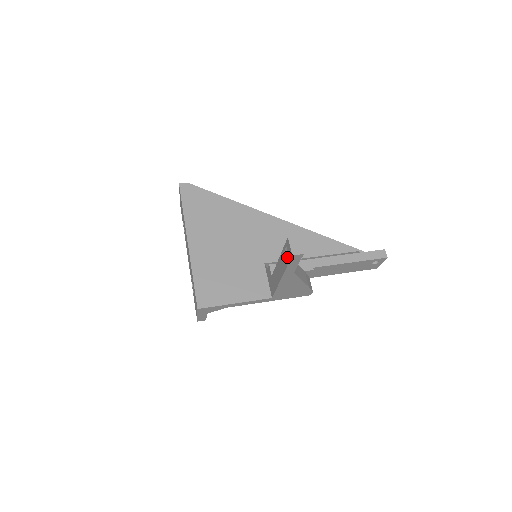
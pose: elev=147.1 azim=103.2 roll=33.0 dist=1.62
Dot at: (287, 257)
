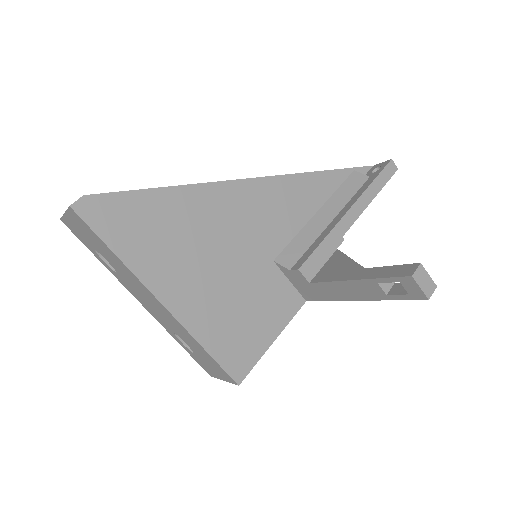
Dot at: (384, 284)
